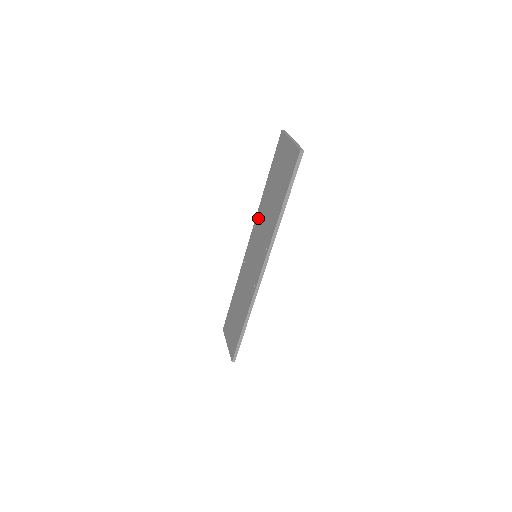
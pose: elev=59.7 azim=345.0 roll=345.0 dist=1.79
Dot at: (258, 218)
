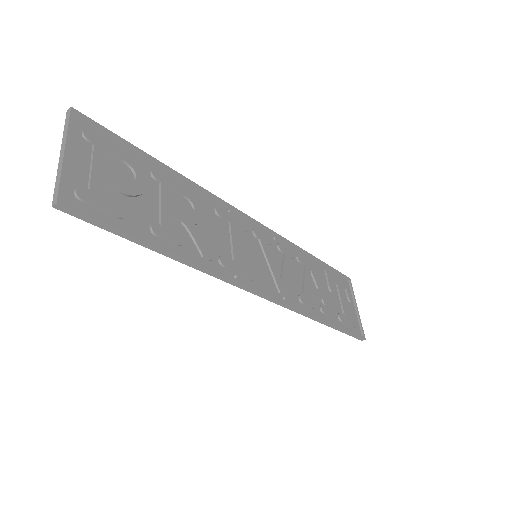
Dot at: (212, 209)
